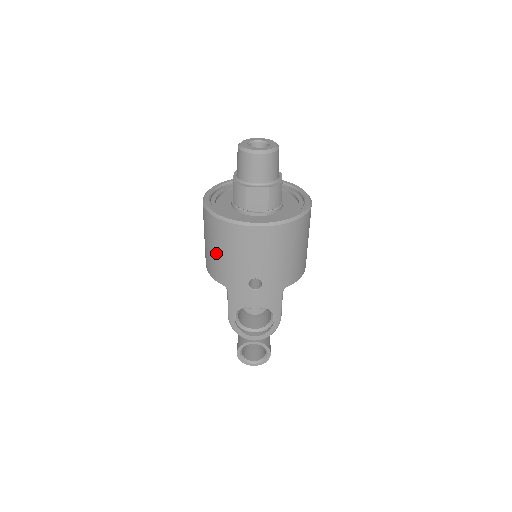
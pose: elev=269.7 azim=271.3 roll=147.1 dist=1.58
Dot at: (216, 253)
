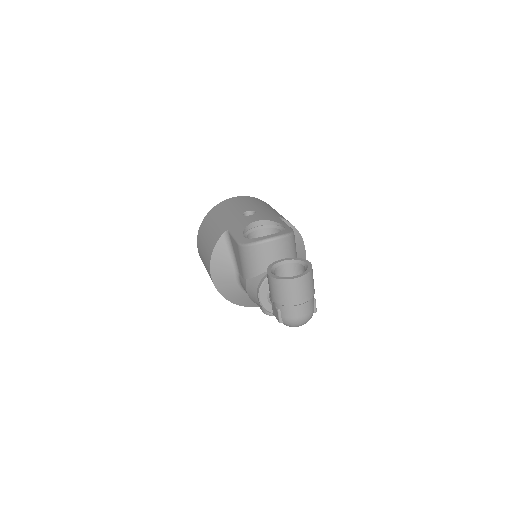
Dot at: (211, 229)
